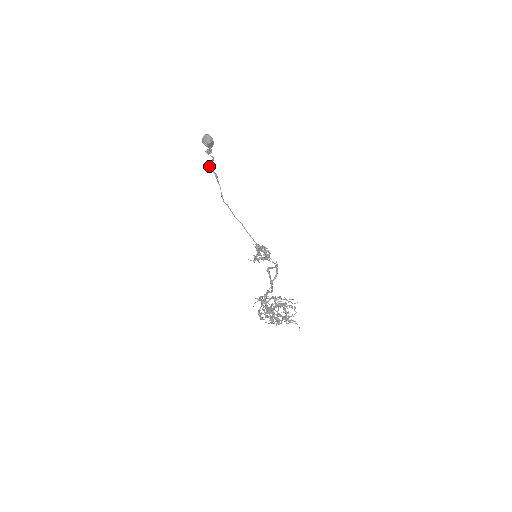
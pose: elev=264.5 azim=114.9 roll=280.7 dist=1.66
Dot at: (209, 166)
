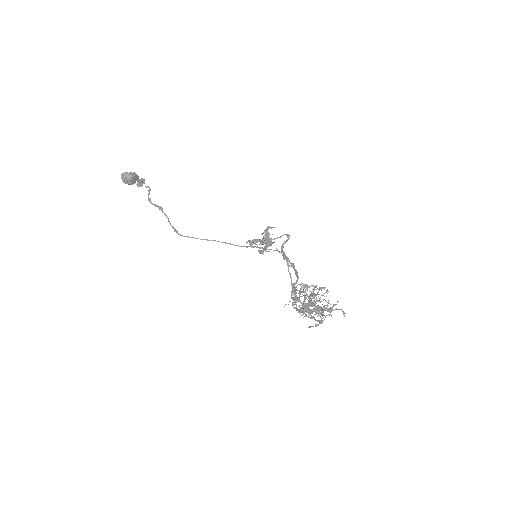
Dot at: (150, 202)
